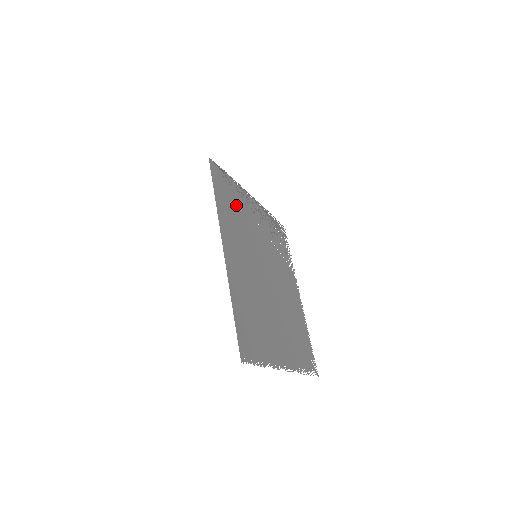
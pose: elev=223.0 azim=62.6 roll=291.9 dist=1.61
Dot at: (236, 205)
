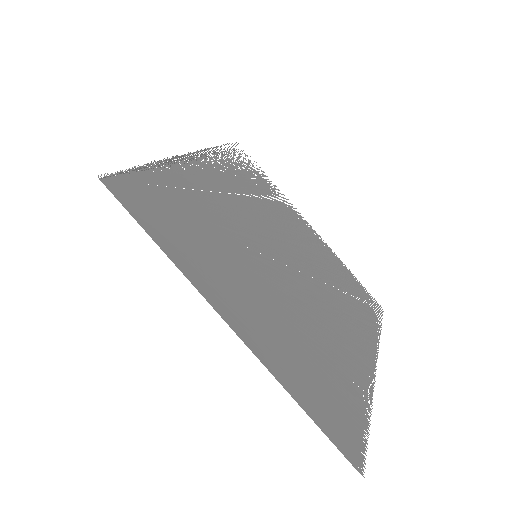
Dot at: occluded
